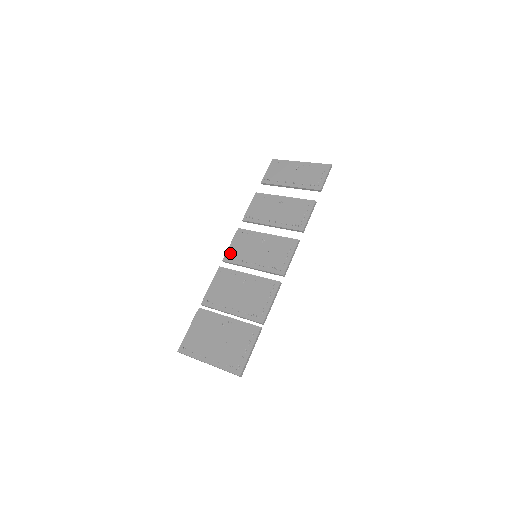
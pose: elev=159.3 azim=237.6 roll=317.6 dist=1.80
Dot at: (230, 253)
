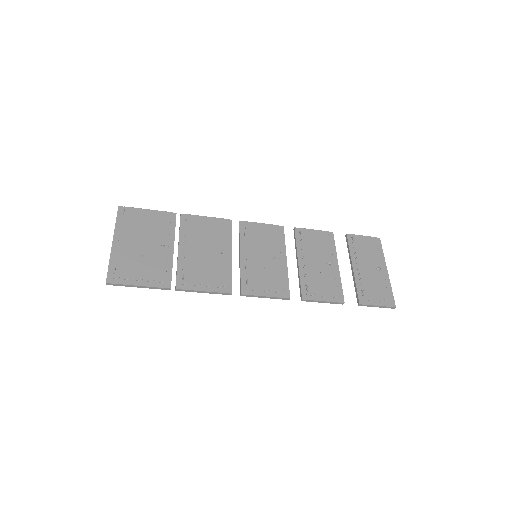
Dot at: (251, 226)
